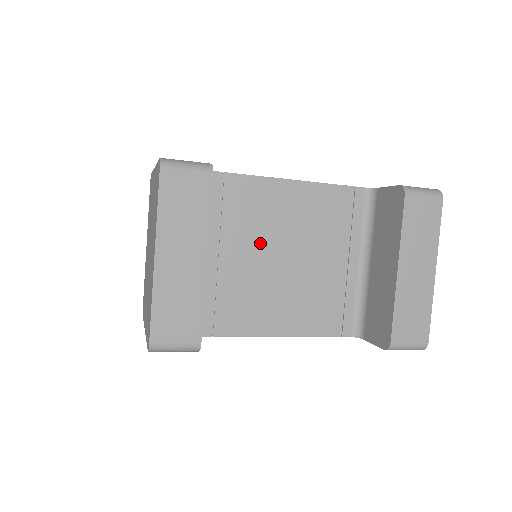
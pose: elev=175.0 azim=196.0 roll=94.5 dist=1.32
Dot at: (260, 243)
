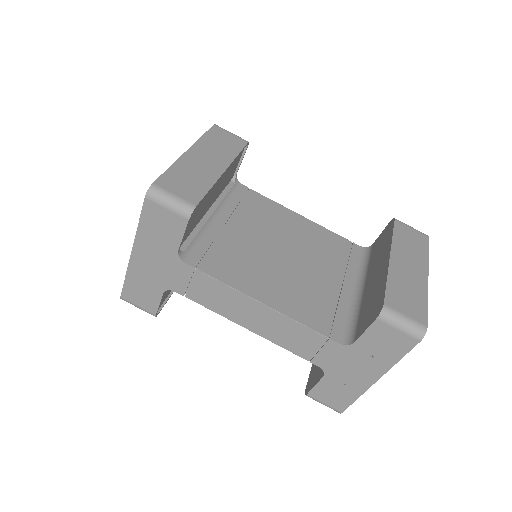
Dot at: (264, 234)
